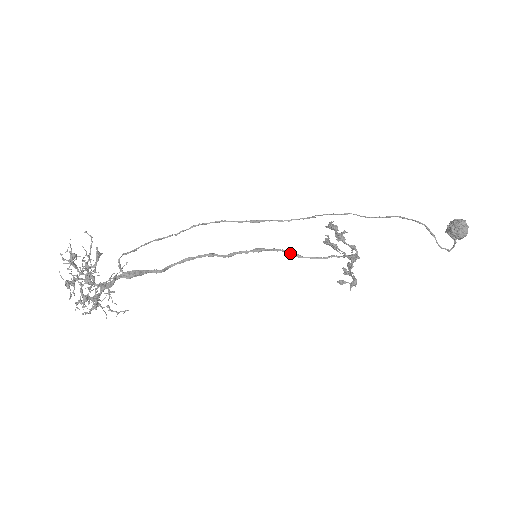
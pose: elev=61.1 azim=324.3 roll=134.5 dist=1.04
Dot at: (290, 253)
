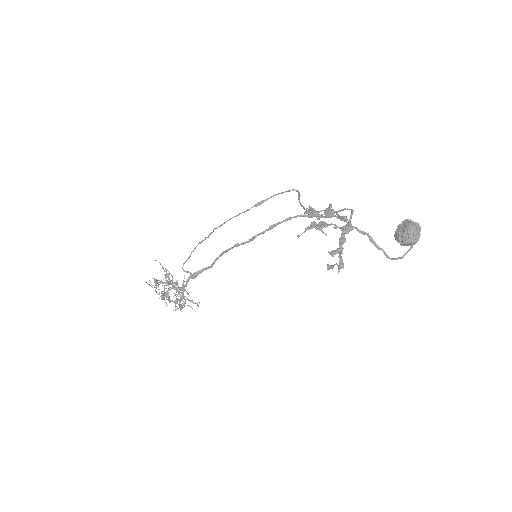
Dot at: (304, 216)
